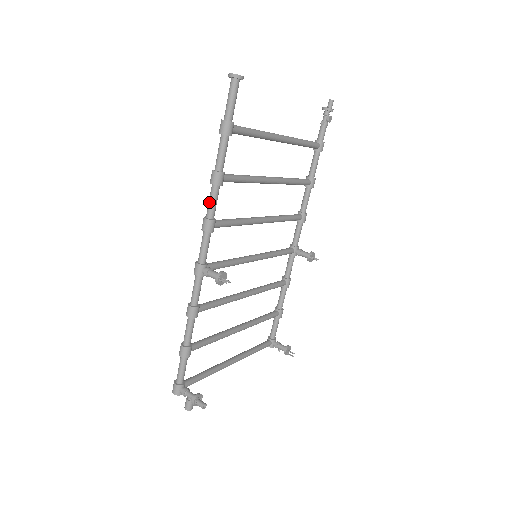
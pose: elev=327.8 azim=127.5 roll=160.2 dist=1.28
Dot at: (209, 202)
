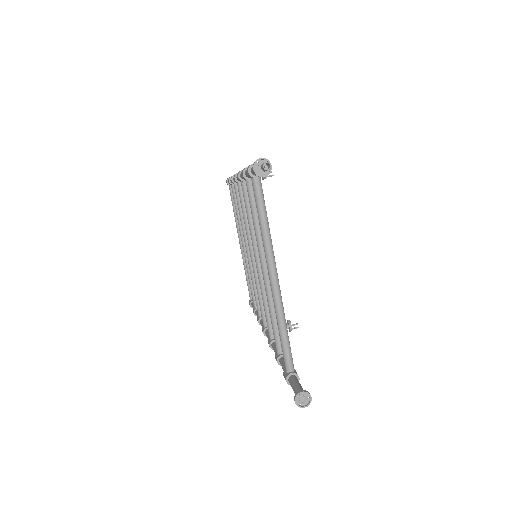
Dot at: occluded
